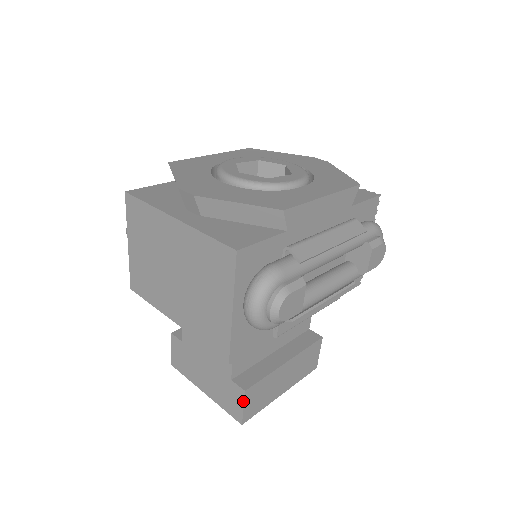
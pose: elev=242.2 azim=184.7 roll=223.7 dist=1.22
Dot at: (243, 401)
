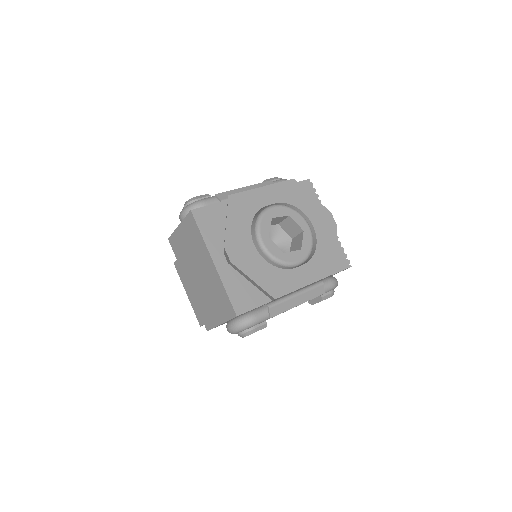
Dot at: occluded
